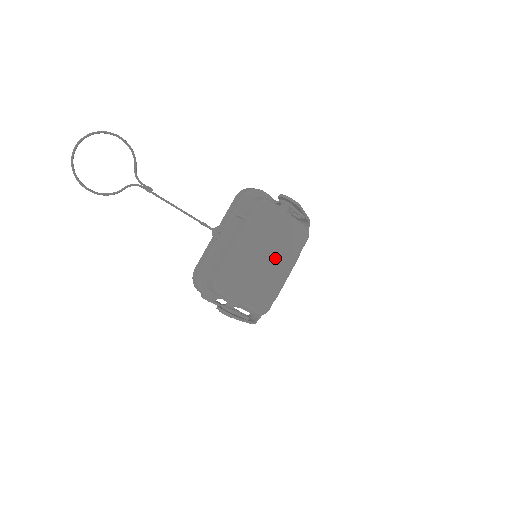
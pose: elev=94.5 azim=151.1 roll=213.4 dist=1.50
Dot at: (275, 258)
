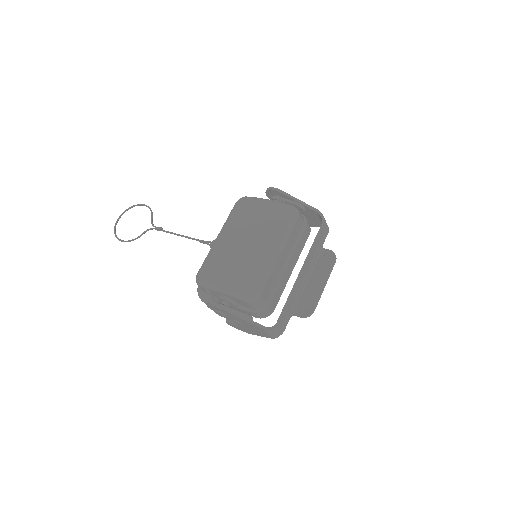
Dot at: (254, 238)
